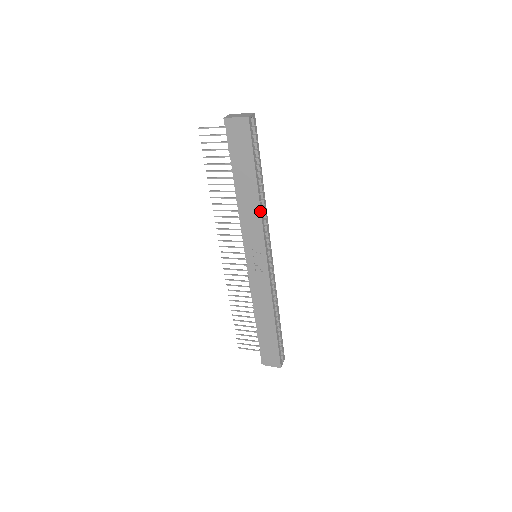
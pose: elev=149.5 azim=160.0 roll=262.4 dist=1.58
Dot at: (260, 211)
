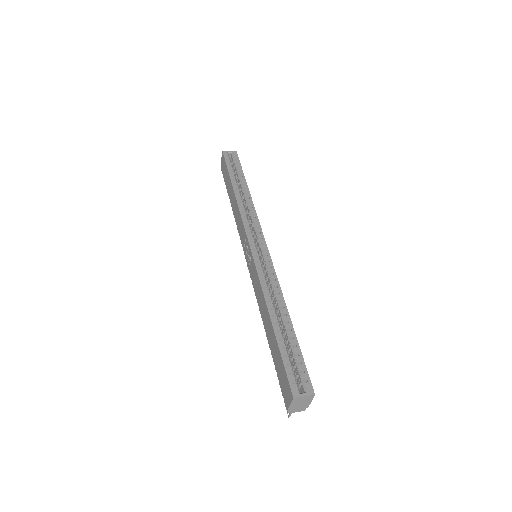
Dot at: (237, 204)
